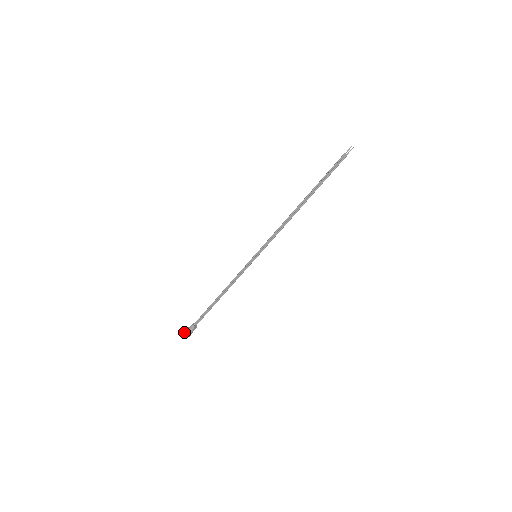
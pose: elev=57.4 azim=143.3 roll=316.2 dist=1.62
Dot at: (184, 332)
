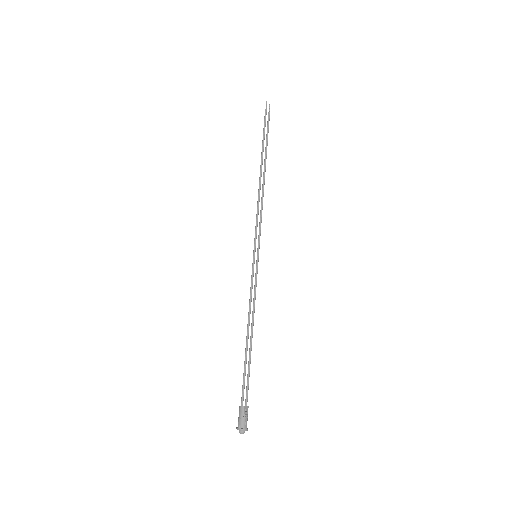
Dot at: (236, 428)
